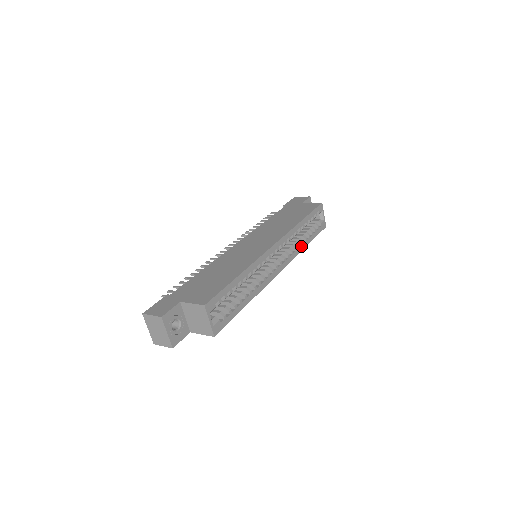
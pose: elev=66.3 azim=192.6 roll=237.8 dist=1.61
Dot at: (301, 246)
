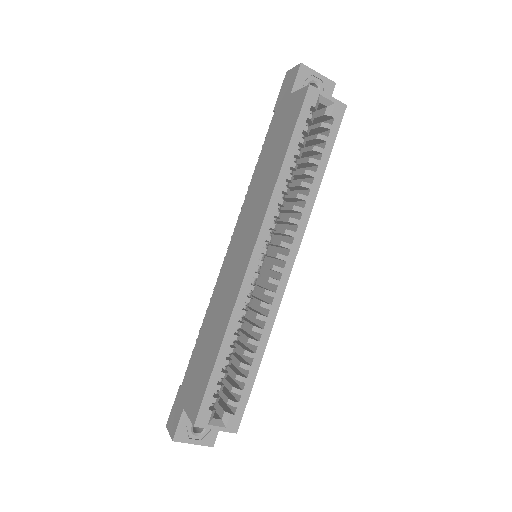
Dot at: (309, 194)
